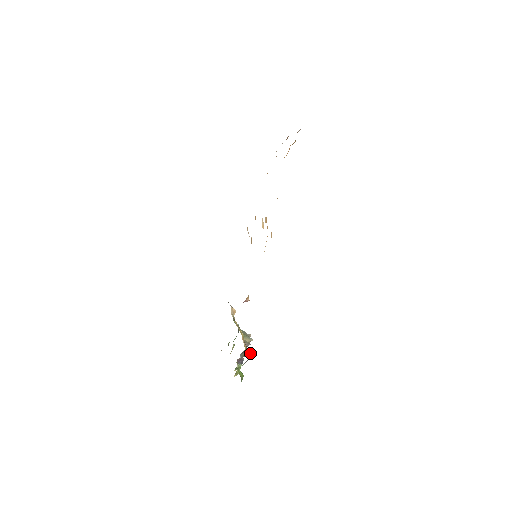
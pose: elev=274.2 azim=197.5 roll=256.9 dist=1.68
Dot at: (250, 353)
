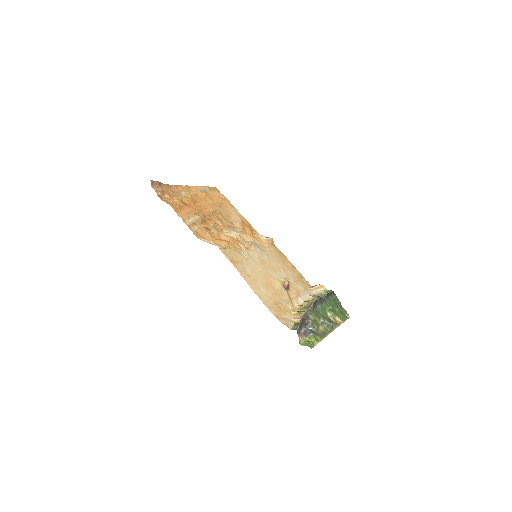
Dot at: (299, 323)
